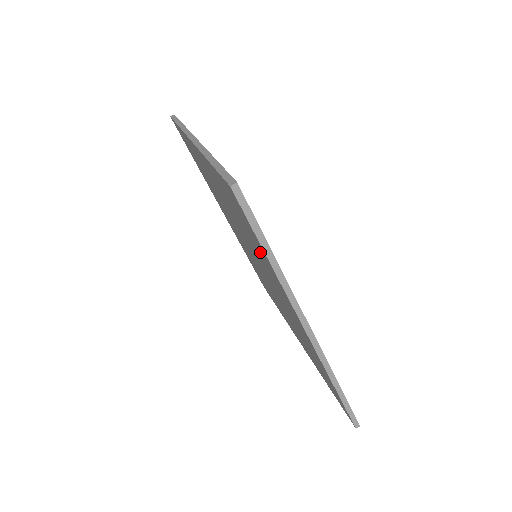
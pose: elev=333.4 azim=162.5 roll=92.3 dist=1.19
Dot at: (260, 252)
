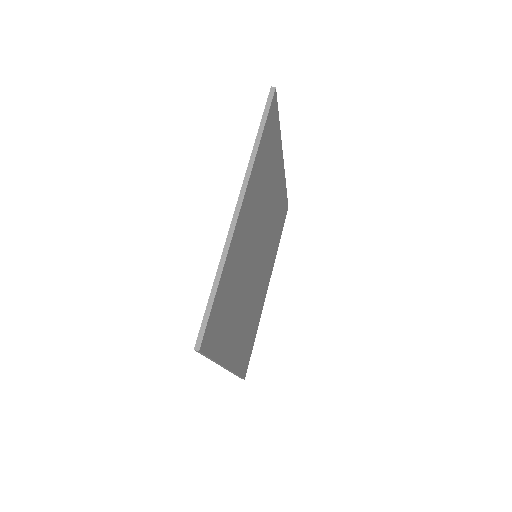
Dot at: occluded
